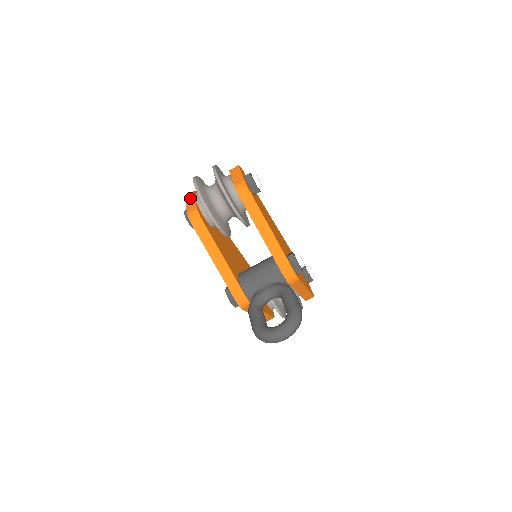
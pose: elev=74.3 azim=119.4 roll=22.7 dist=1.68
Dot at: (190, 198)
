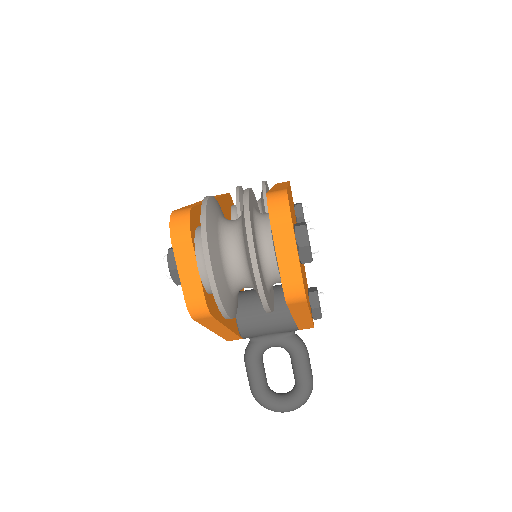
Dot at: (185, 258)
